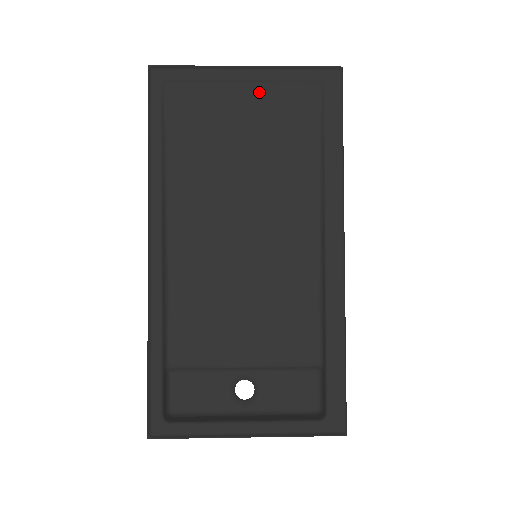
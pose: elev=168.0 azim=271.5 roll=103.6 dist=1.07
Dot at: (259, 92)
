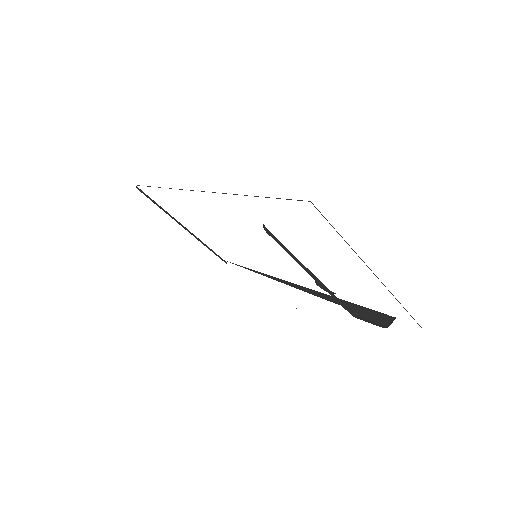
Dot at: occluded
